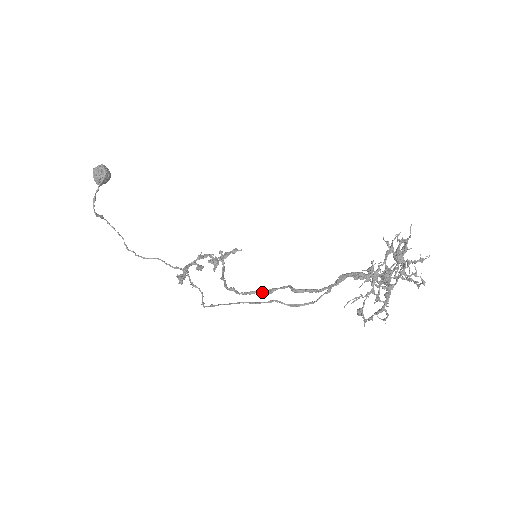
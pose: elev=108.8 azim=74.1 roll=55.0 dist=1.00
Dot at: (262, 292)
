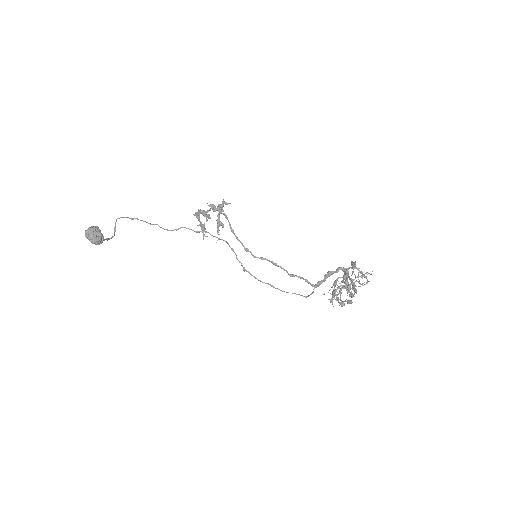
Dot at: occluded
